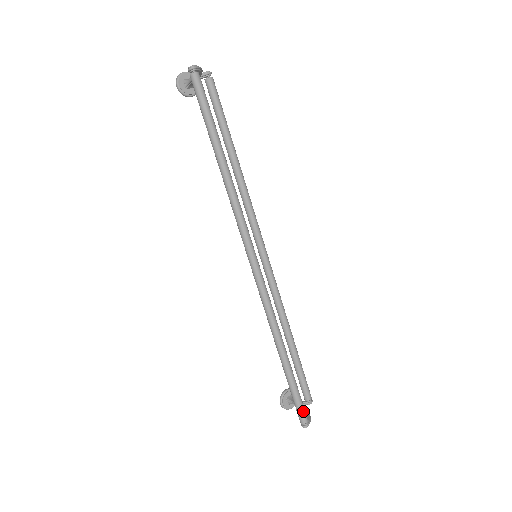
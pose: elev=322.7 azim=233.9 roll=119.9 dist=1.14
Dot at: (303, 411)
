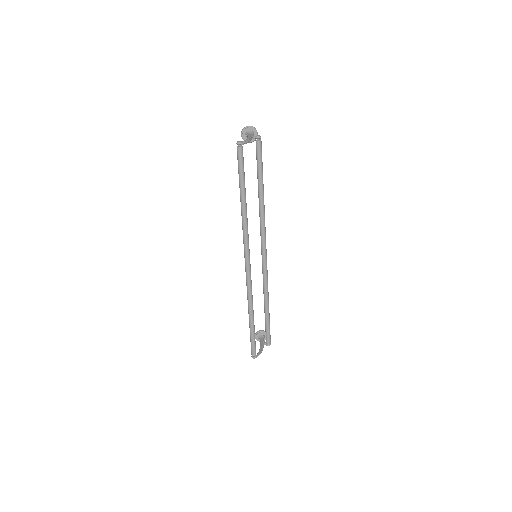
Dot at: (254, 350)
